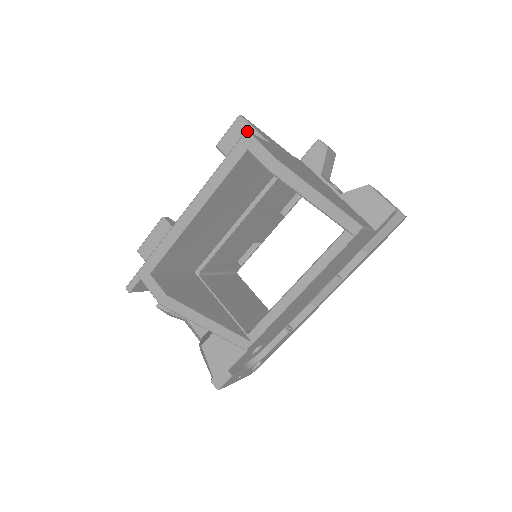
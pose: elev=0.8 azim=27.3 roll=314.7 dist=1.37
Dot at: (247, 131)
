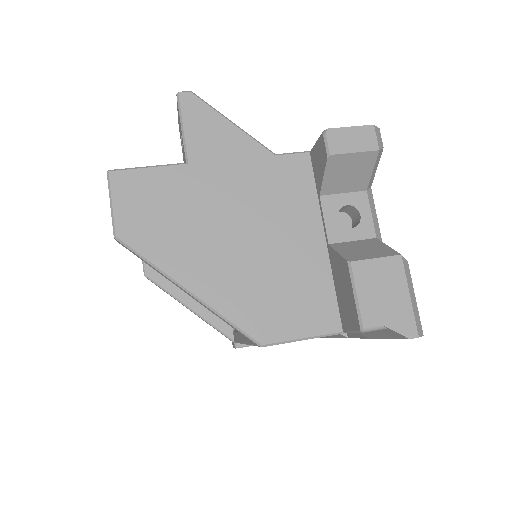
Dot at: (107, 172)
